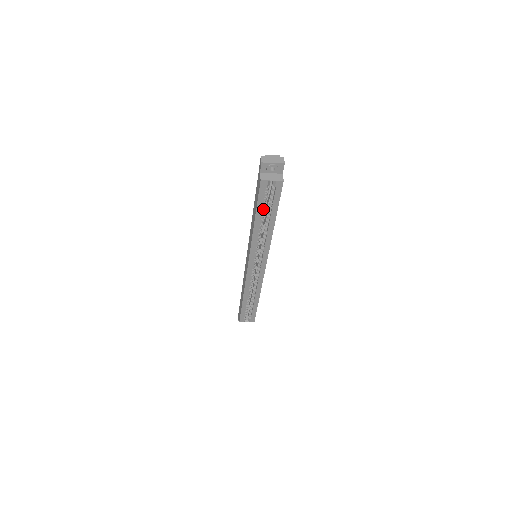
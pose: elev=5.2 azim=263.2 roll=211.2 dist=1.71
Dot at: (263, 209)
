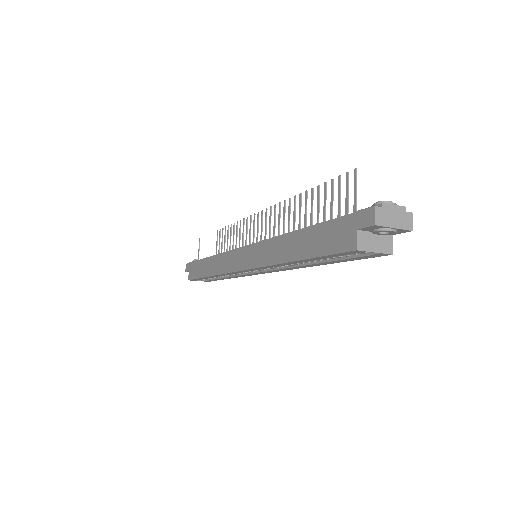
Dot at: occluded
